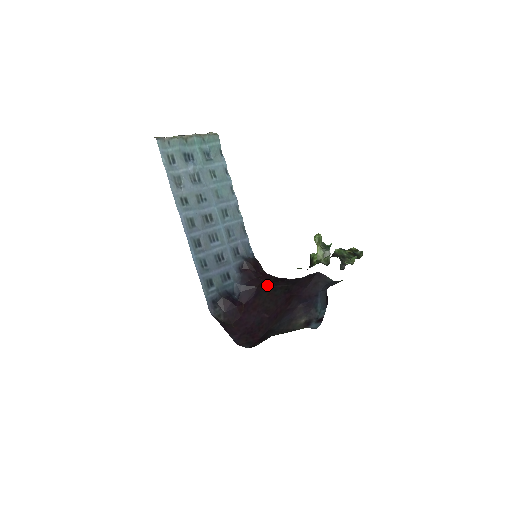
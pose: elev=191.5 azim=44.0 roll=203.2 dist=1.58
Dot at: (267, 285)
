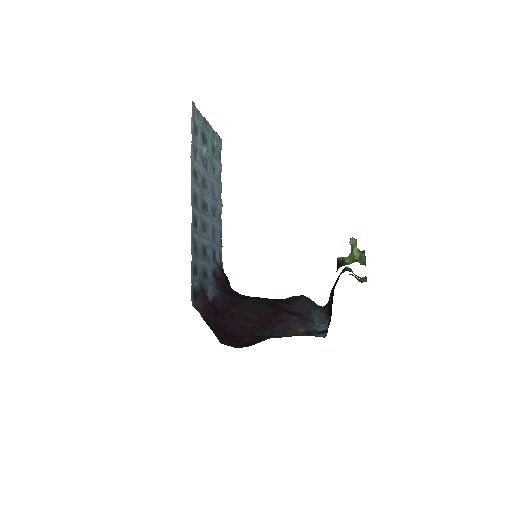
Dot at: (243, 297)
